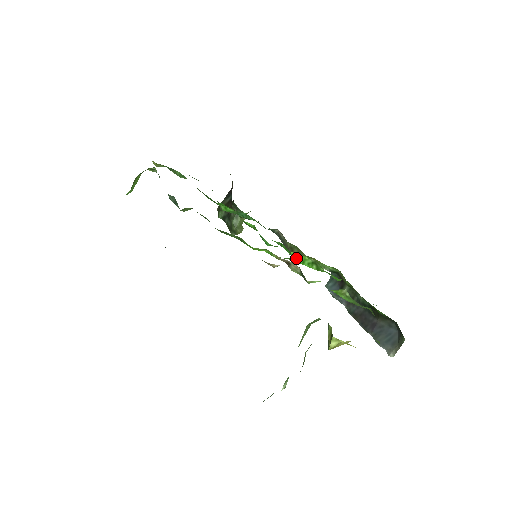
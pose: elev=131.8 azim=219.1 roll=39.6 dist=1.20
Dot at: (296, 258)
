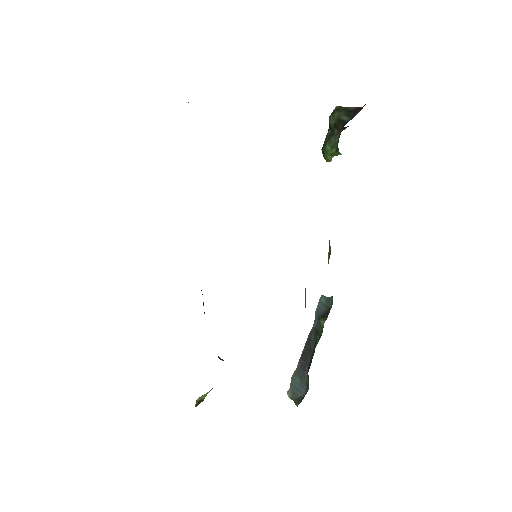
Dot at: occluded
